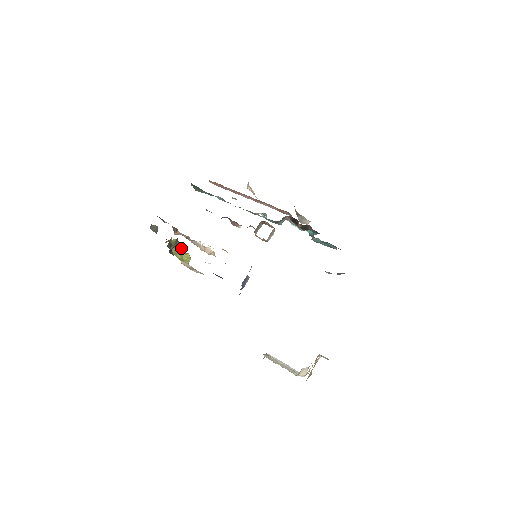
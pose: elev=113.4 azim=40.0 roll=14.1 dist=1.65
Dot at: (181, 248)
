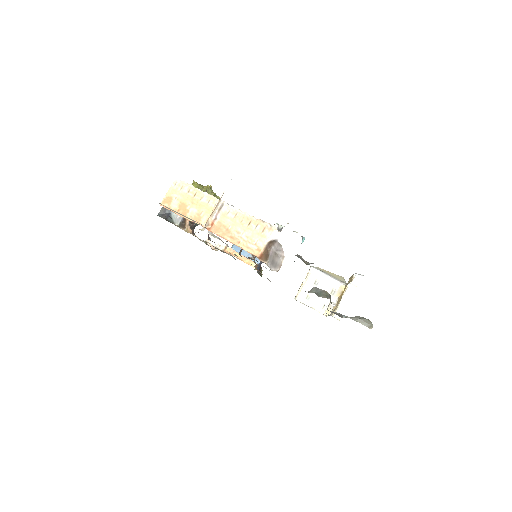
Dot at: occluded
